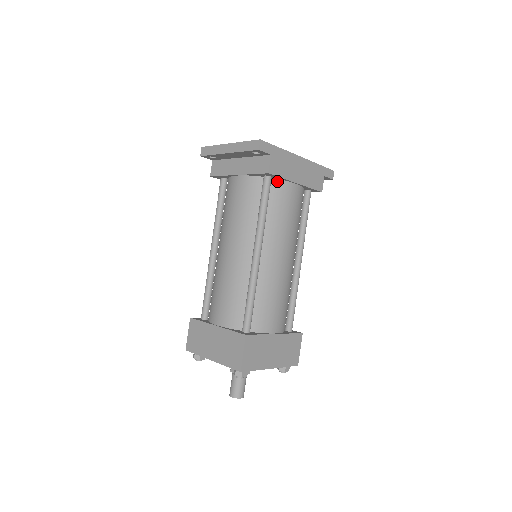
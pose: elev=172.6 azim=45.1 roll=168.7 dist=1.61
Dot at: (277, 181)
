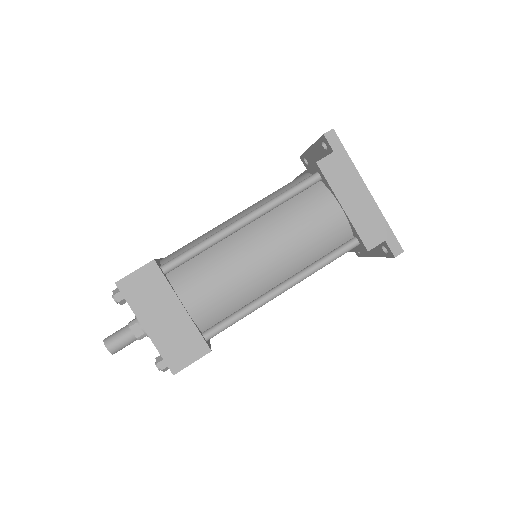
Dot at: (324, 188)
